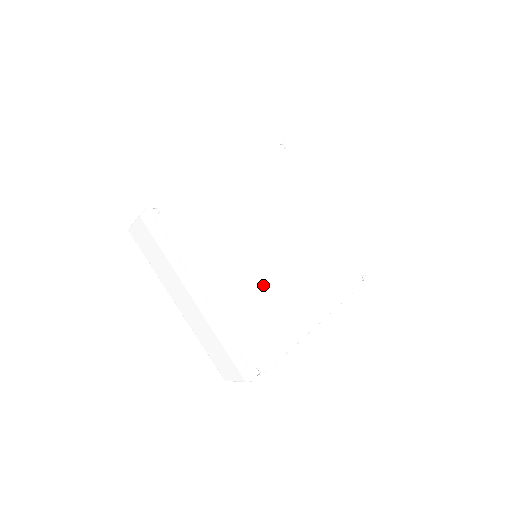
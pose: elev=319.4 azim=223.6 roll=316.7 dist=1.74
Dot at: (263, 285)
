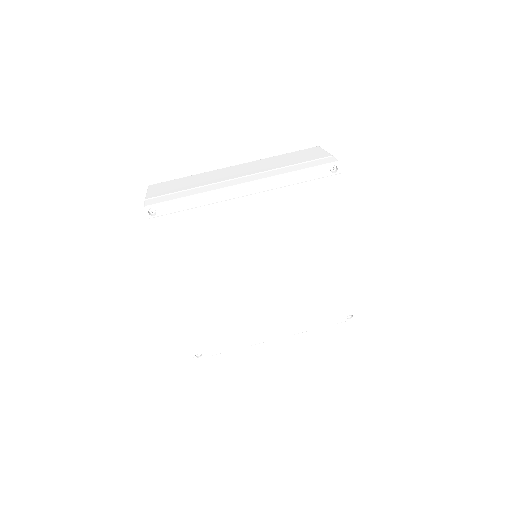
Dot at: (234, 299)
